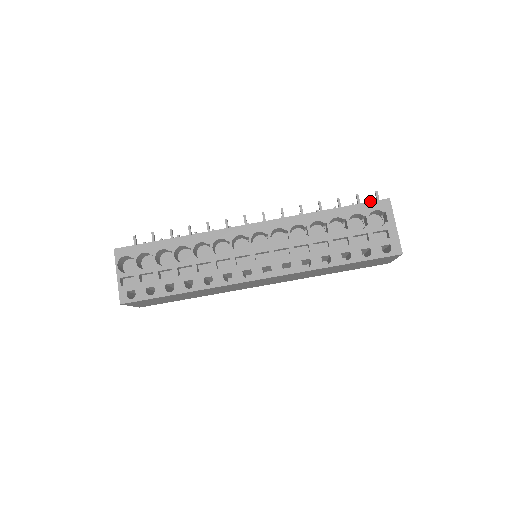
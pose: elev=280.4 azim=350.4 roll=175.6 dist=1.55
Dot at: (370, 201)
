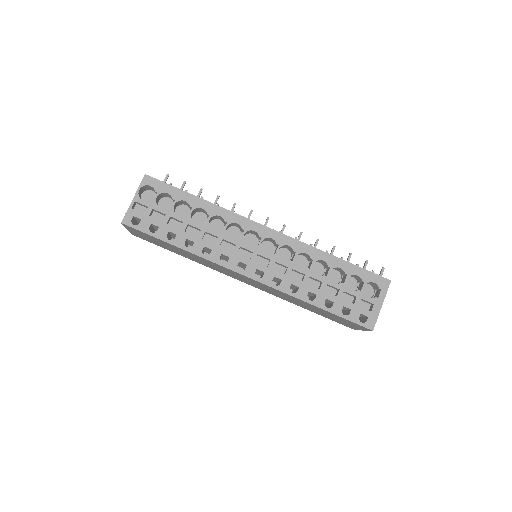
Dot at: (372, 271)
